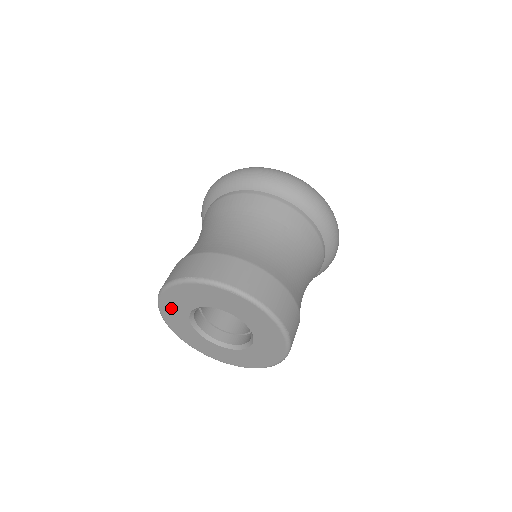
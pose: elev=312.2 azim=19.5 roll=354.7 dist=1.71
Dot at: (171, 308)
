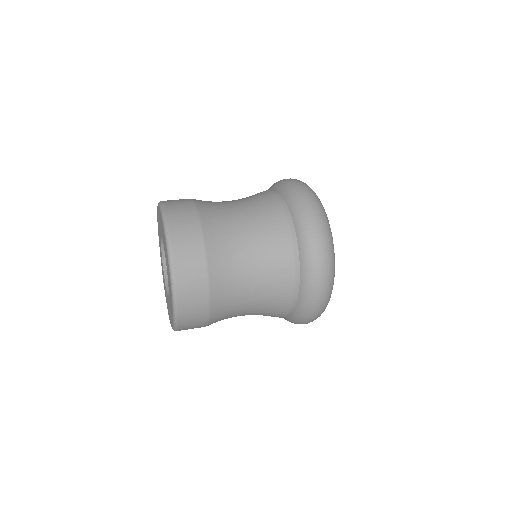
Dot at: occluded
